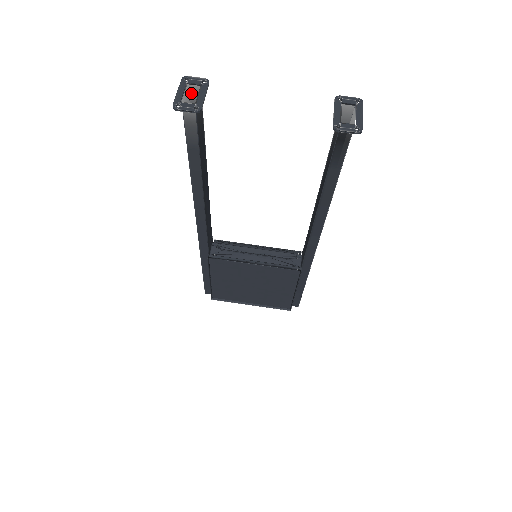
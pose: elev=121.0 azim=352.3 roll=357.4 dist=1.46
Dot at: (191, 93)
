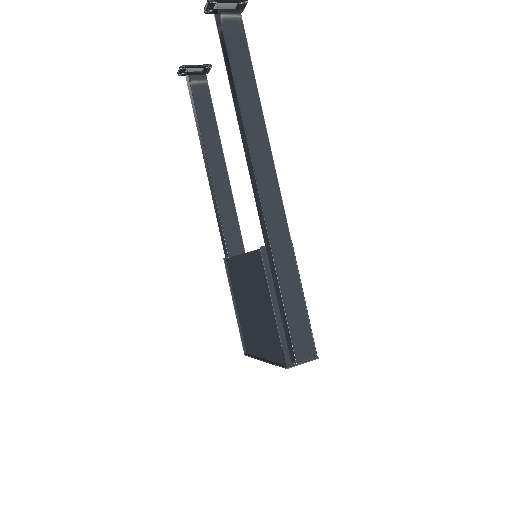
Dot at: occluded
